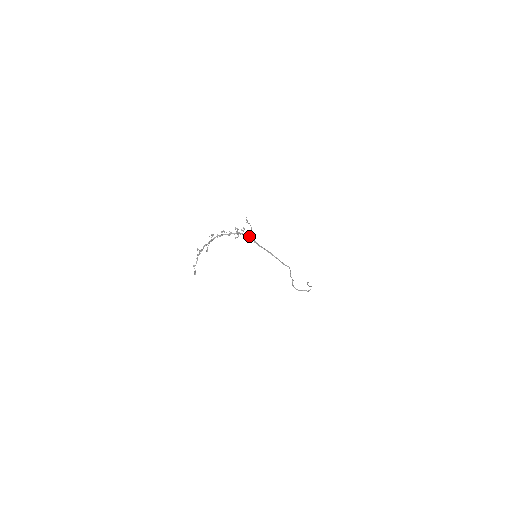
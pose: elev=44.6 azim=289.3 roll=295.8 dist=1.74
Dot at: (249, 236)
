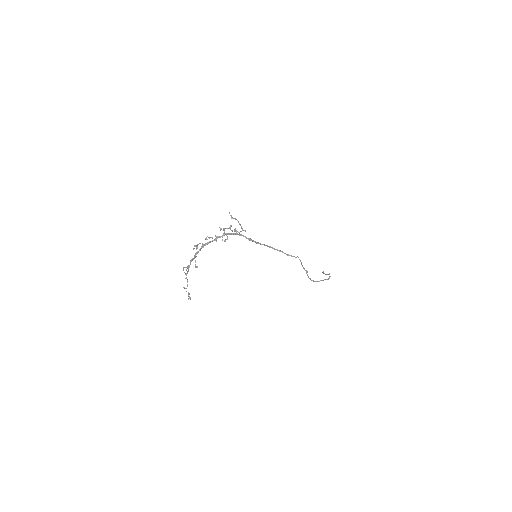
Dot at: (240, 234)
